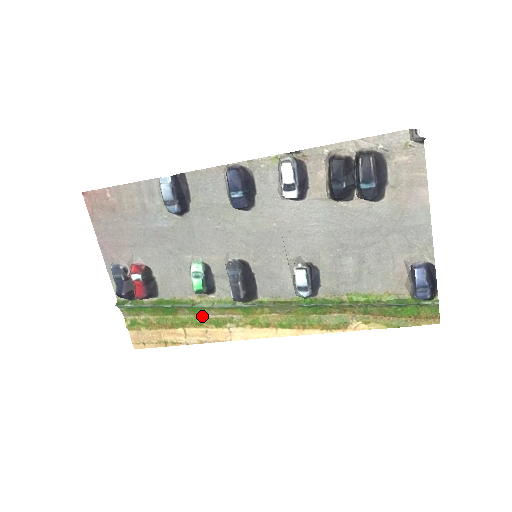
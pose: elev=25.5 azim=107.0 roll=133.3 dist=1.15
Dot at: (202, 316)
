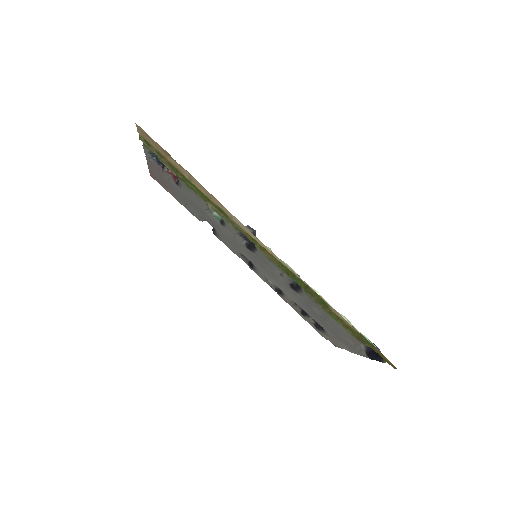
Dot at: (208, 202)
